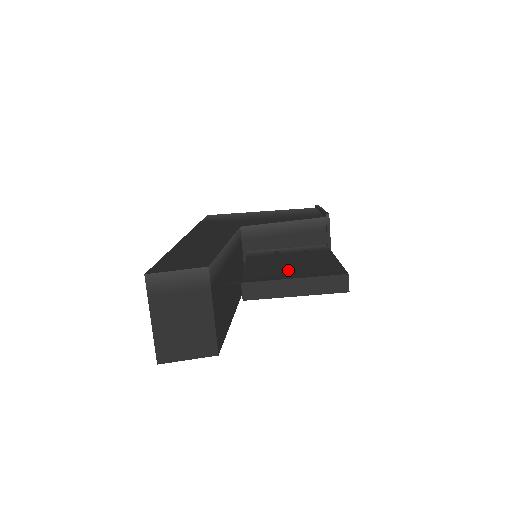
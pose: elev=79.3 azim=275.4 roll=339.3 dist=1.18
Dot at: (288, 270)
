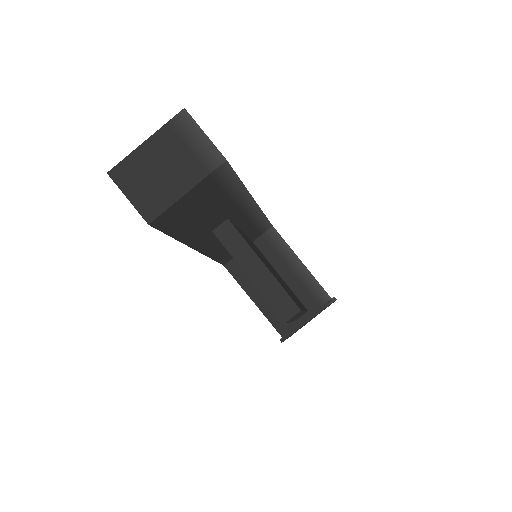
Dot at: occluded
